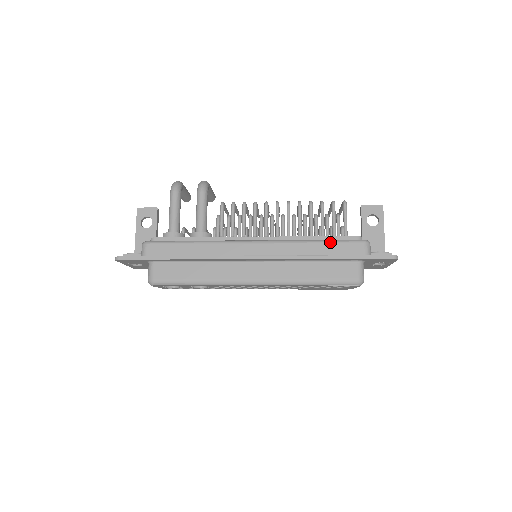
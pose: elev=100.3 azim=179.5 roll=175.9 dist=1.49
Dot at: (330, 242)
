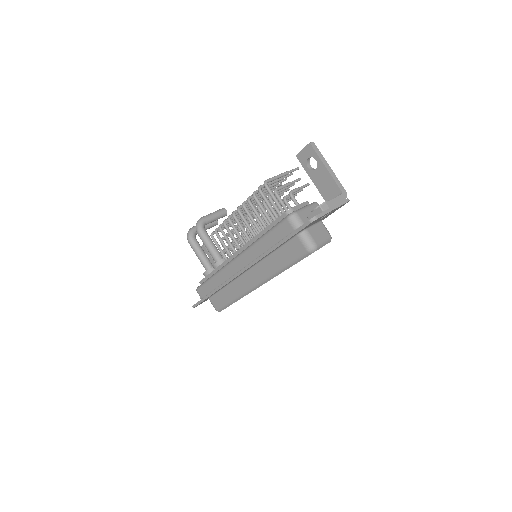
Dot at: (269, 233)
